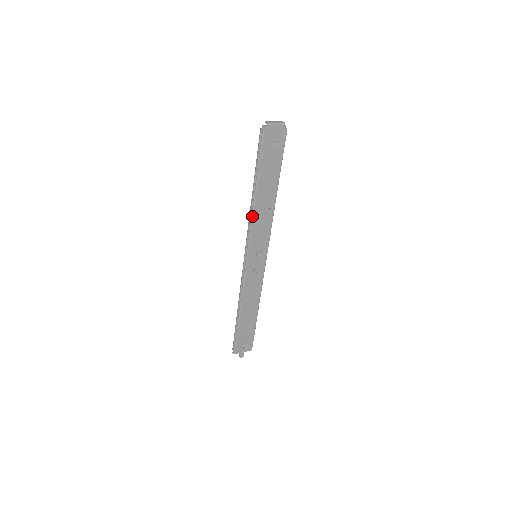
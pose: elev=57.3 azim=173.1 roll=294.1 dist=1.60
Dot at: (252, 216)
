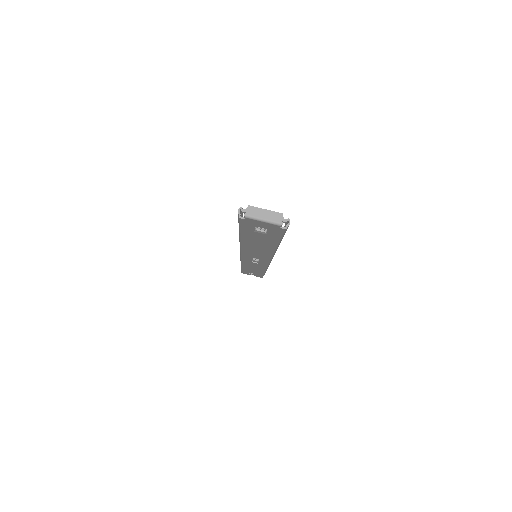
Dot at: (240, 245)
